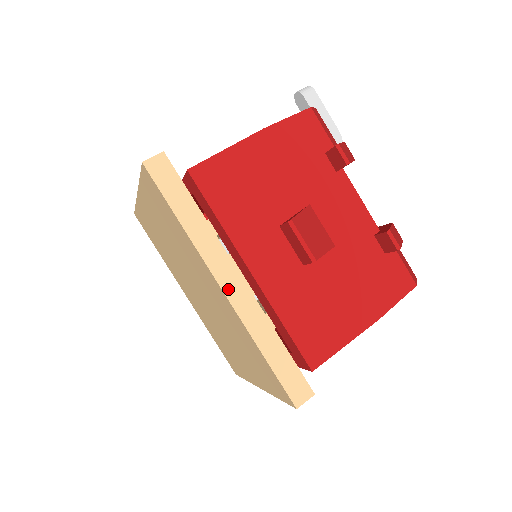
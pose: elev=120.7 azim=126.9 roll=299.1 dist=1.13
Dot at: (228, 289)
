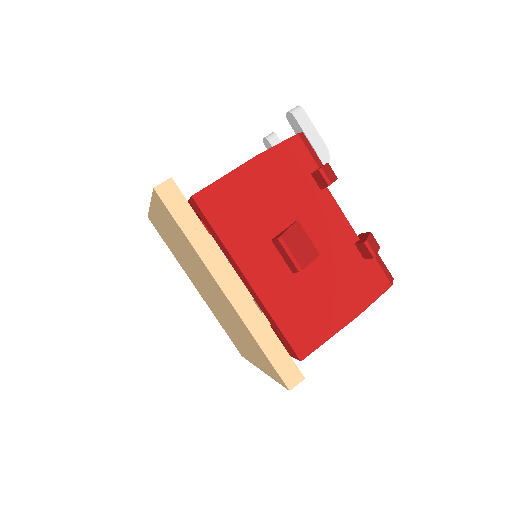
Dot at: (230, 293)
